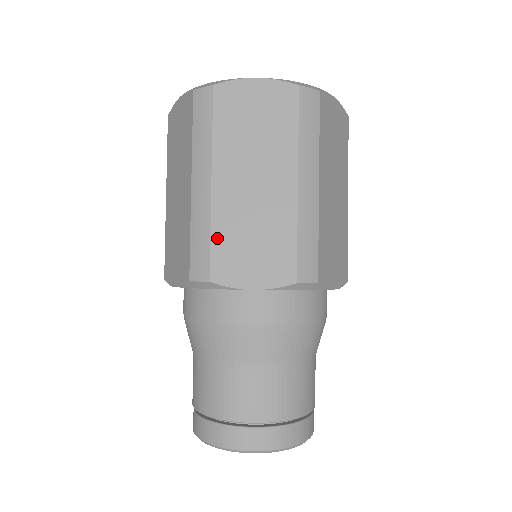
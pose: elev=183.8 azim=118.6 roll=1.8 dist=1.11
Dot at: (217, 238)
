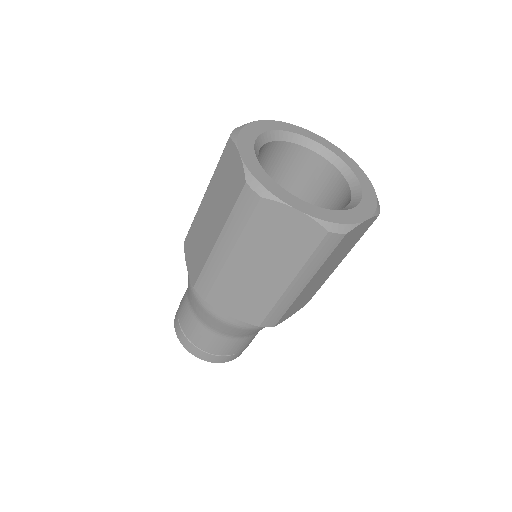
Dot at: occluded
